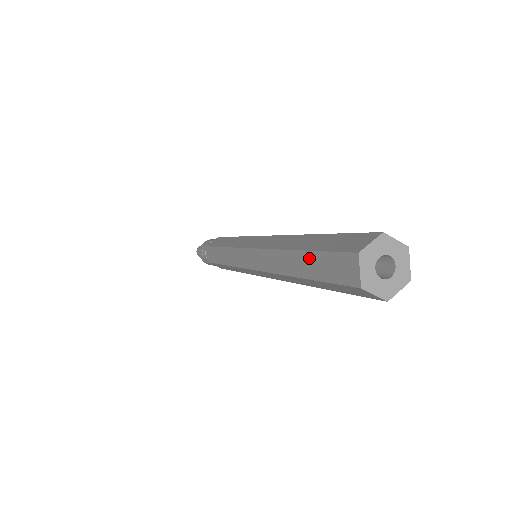
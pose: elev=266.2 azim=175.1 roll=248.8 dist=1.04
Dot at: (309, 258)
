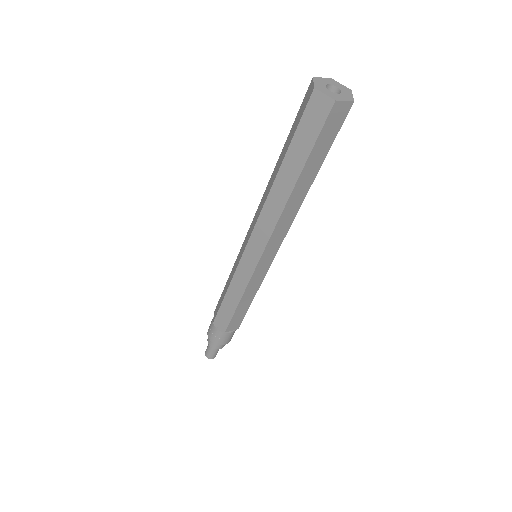
Dot at: (292, 152)
